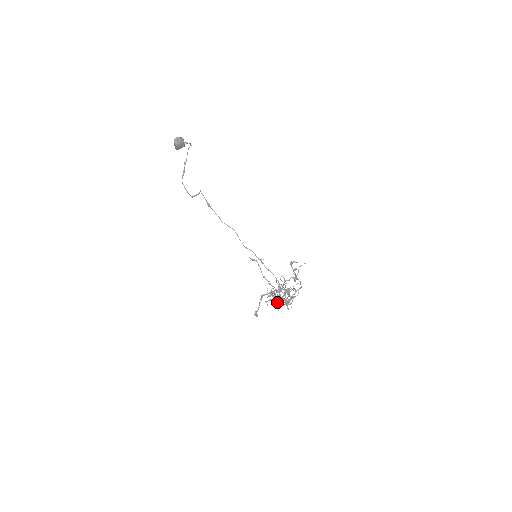
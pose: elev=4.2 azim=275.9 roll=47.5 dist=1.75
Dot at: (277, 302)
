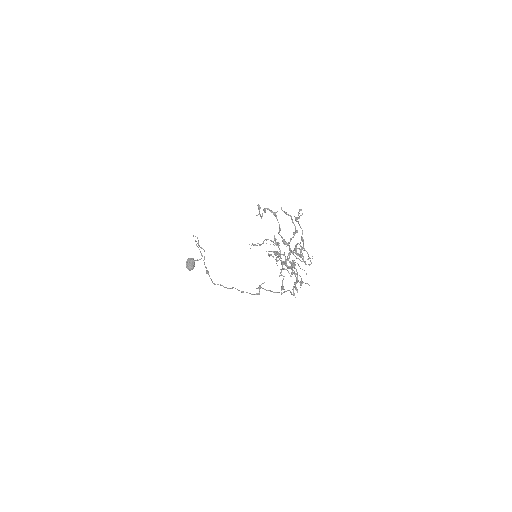
Dot at: (282, 238)
